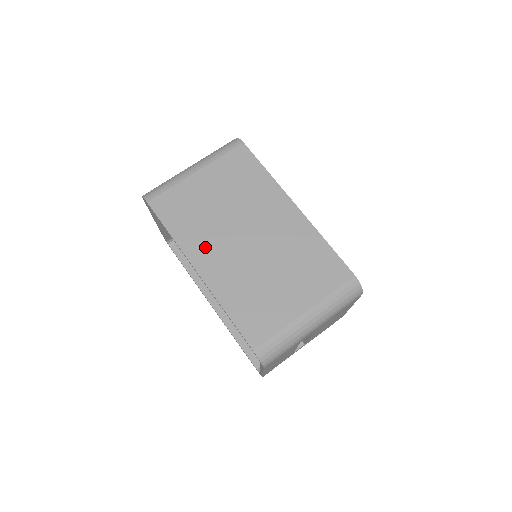
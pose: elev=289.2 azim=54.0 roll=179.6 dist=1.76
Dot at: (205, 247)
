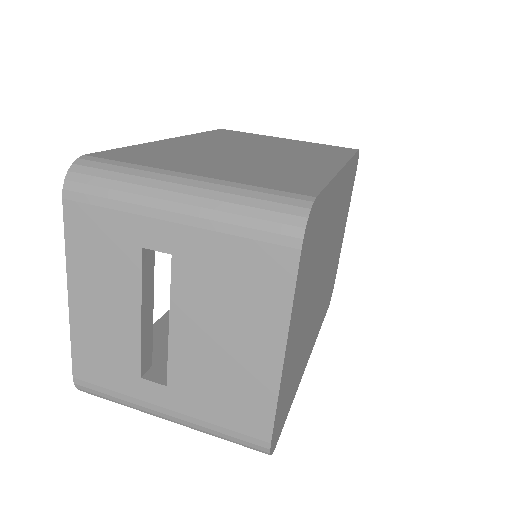
Dot at: (208, 140)
